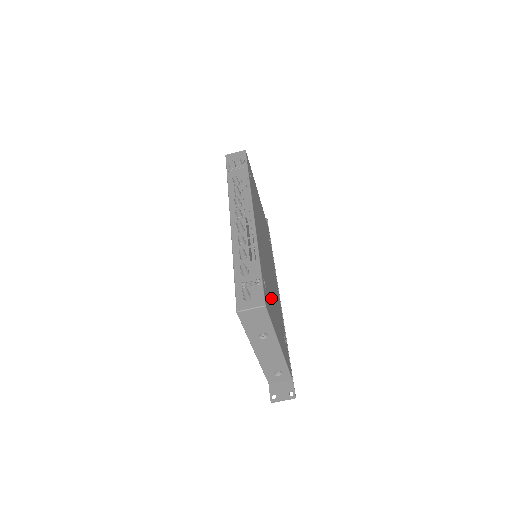
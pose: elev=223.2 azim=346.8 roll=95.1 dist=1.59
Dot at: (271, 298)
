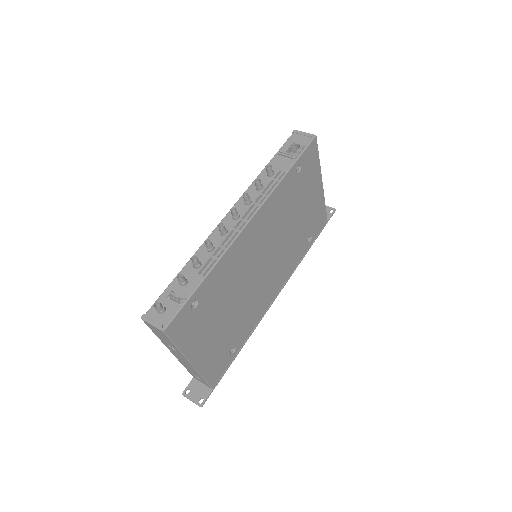
Dot at: (214, 314)
